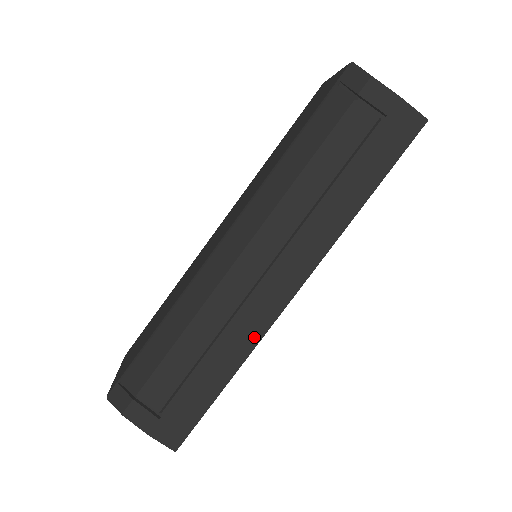
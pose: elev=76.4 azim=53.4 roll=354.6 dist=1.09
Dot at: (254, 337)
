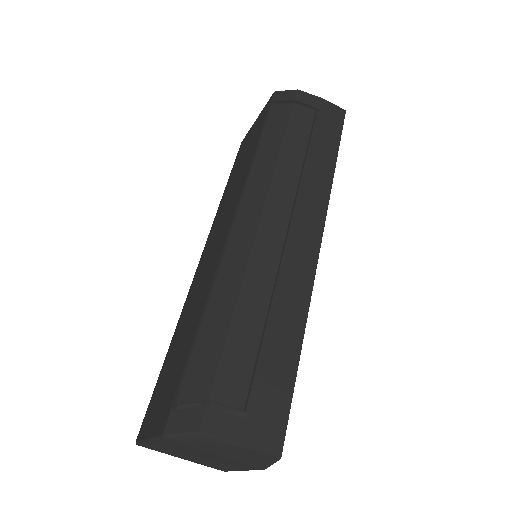
Dot at: (305, 292)
